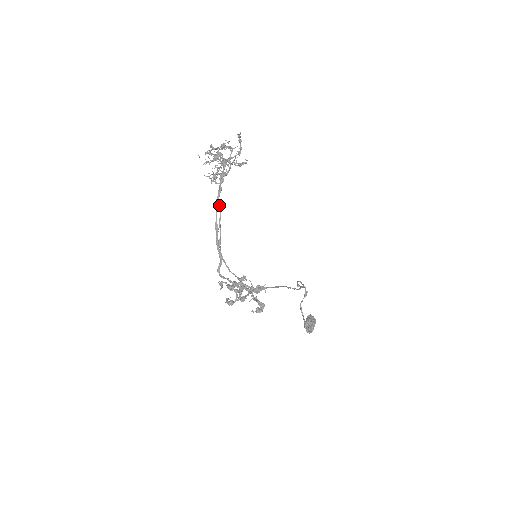
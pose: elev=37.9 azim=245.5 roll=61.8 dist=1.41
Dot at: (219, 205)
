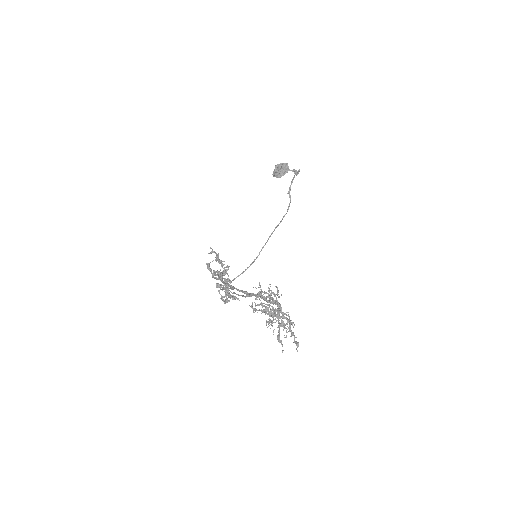
Dot at: (245, 297)
